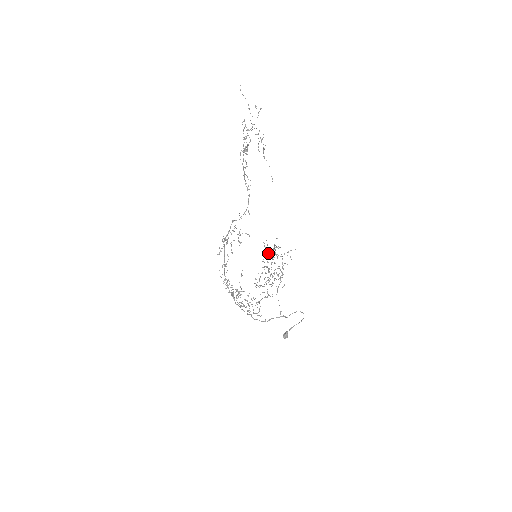
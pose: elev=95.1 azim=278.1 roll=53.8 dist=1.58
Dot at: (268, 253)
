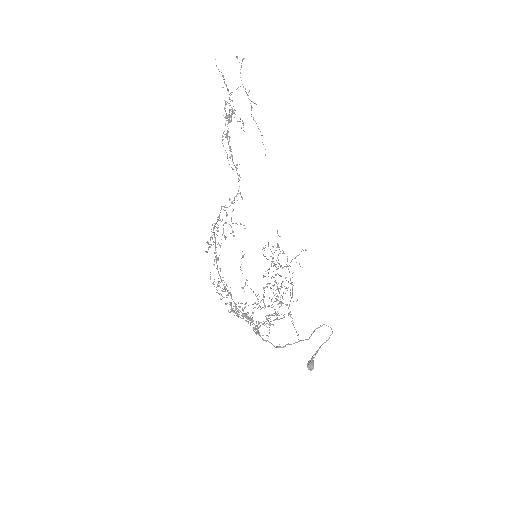
Dot at: occluded
